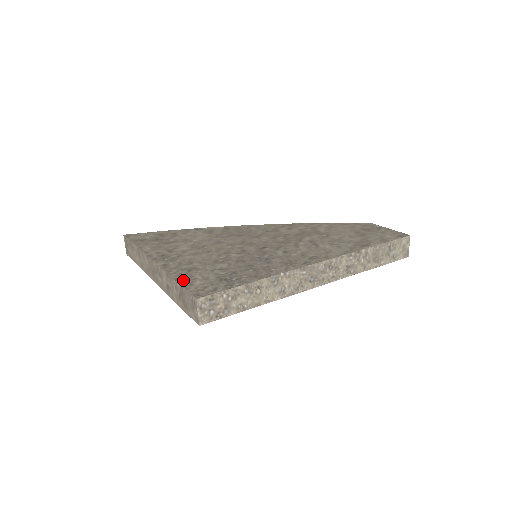
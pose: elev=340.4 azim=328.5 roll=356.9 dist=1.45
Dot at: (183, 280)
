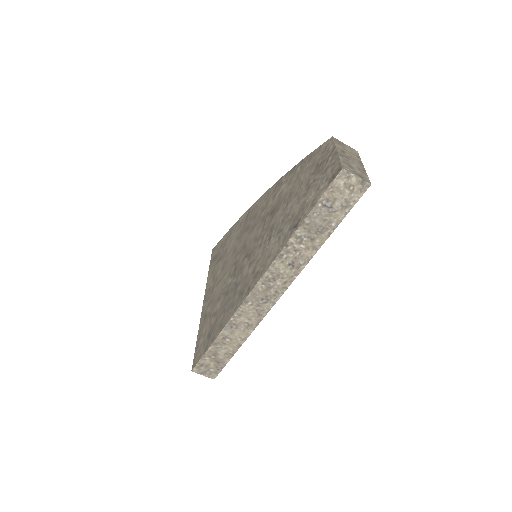
Dot at: (198, 338)
